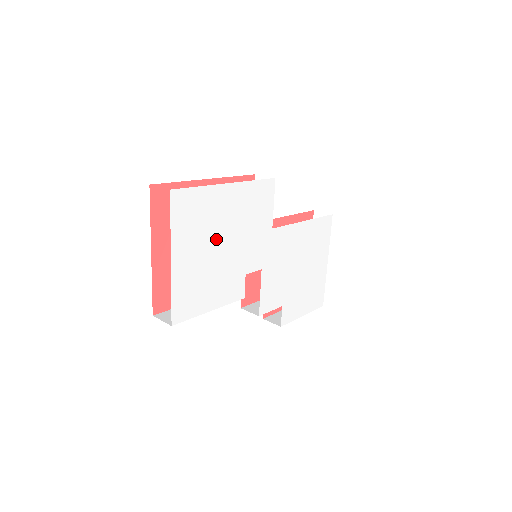
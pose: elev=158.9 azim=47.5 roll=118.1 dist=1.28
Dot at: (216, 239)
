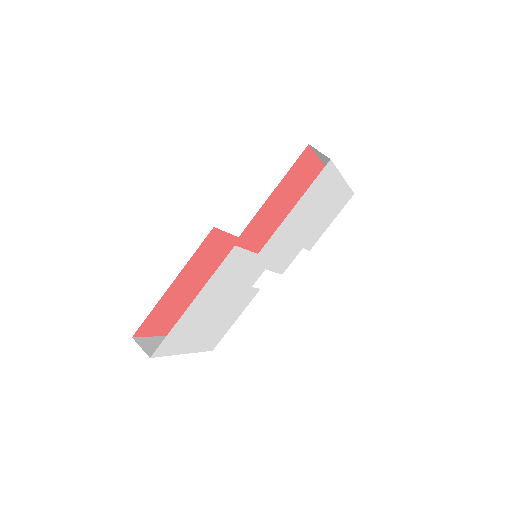
Dot at: (209, 316)
